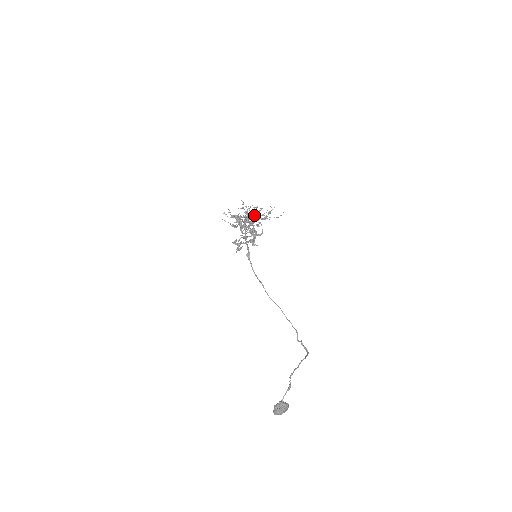
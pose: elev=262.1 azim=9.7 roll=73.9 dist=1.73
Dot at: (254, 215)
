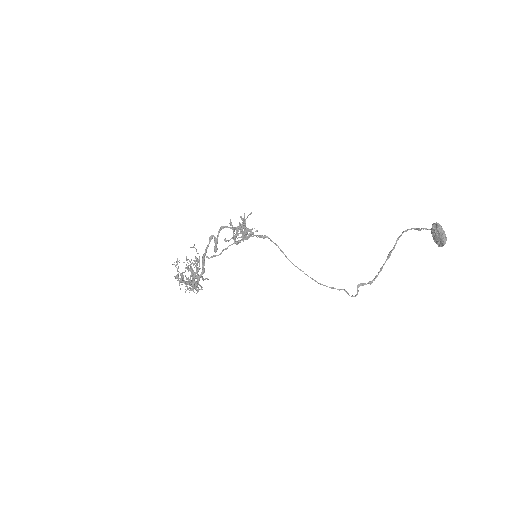
Dot at: occluded
